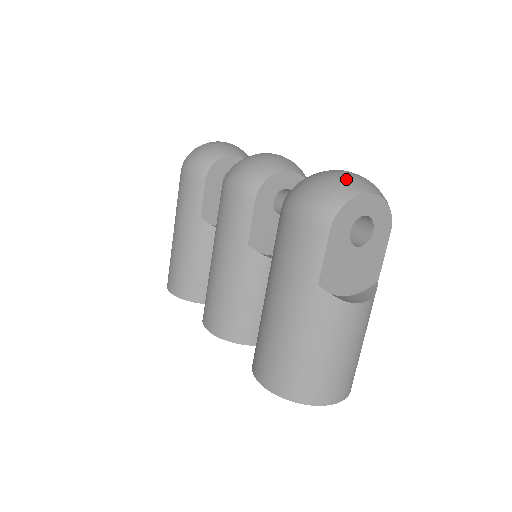
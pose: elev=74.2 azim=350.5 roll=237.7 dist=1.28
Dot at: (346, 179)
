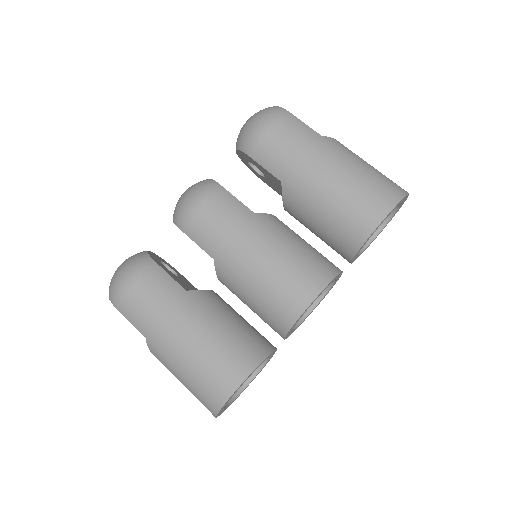
Dot at: occluded
